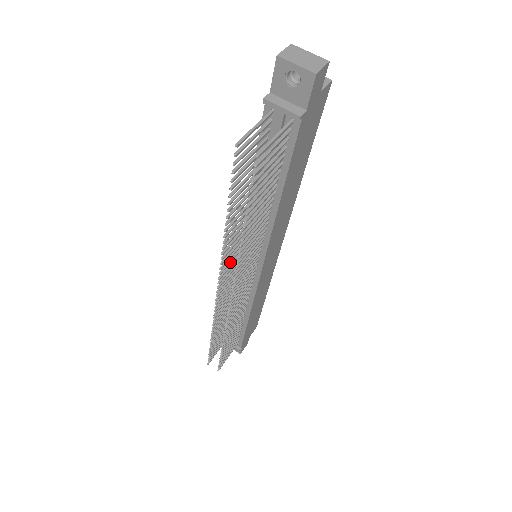
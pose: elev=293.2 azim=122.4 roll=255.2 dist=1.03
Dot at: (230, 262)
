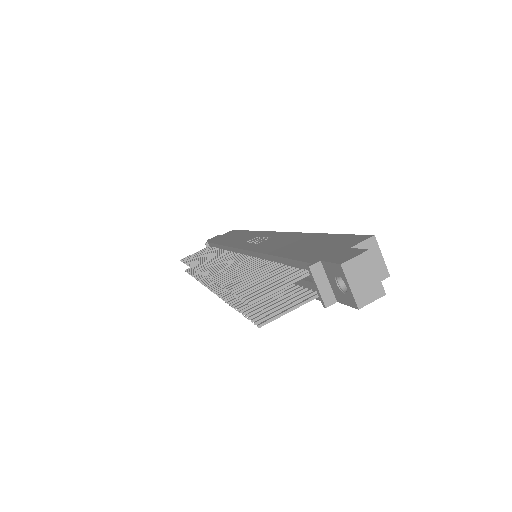
Dot at: (223, 270)
